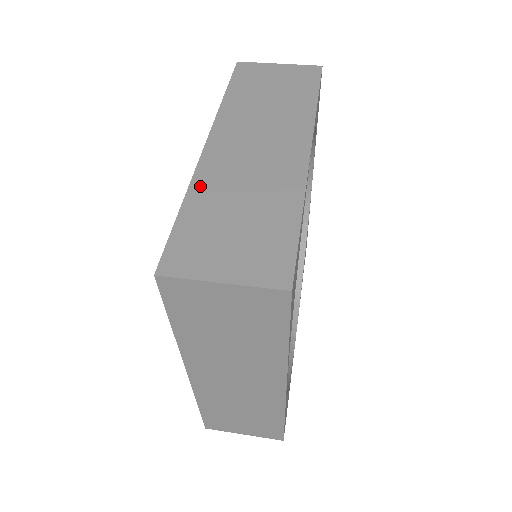
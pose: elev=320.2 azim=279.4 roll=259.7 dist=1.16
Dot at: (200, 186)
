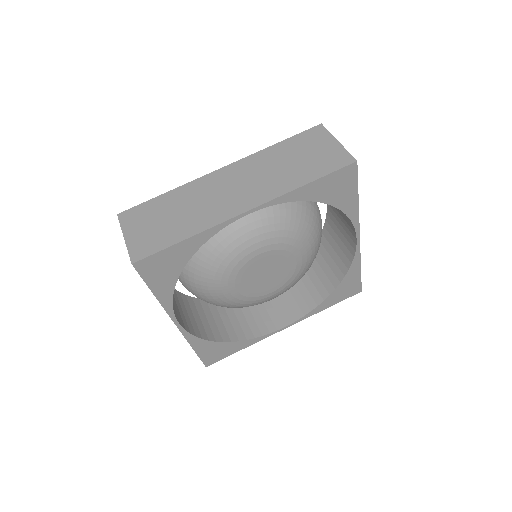
Dot at: (184, 189)
